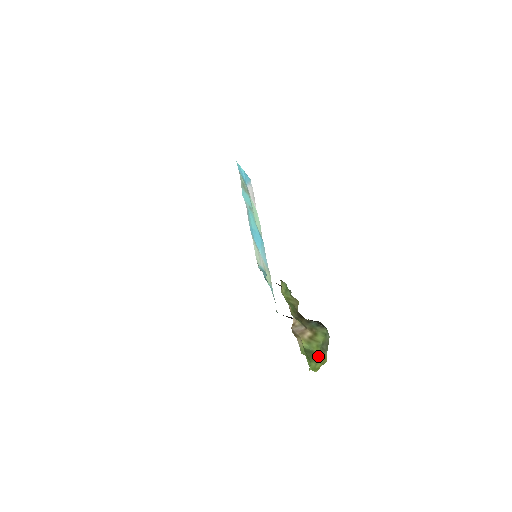
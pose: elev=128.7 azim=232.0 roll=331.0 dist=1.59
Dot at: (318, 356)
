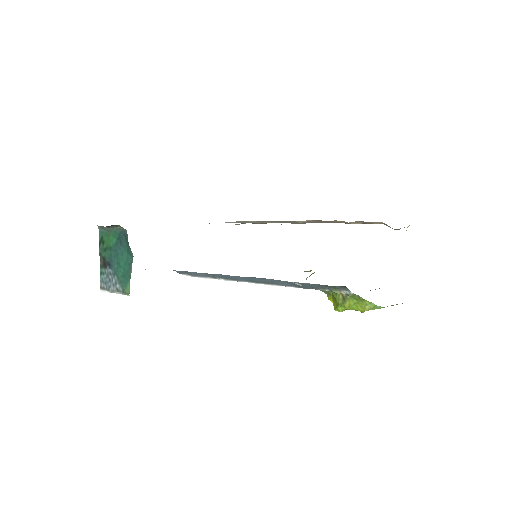
Dot at: occluded
